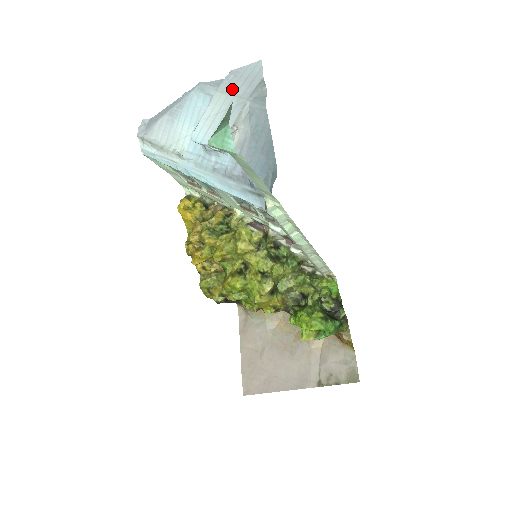
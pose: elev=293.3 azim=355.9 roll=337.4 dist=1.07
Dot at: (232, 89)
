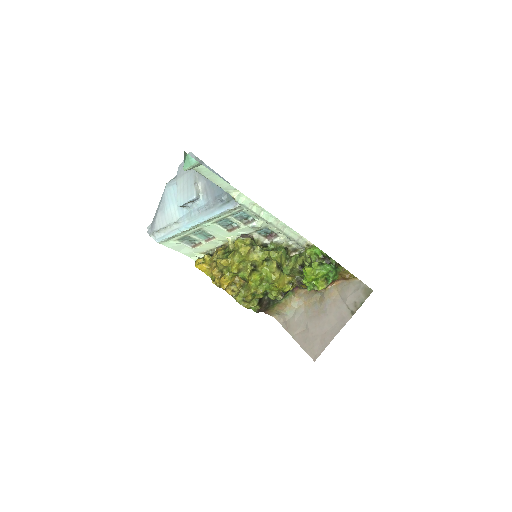
Dot at: (184, 172)
